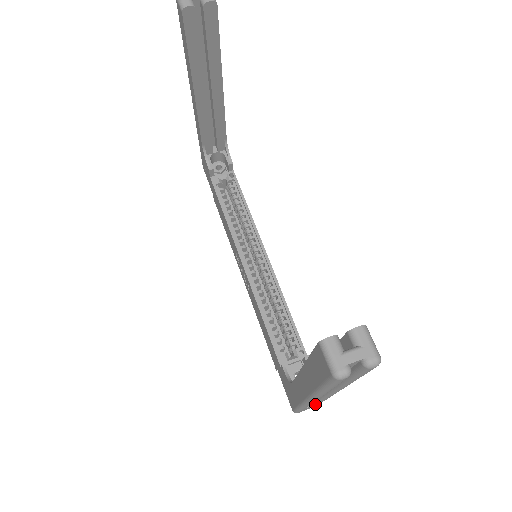
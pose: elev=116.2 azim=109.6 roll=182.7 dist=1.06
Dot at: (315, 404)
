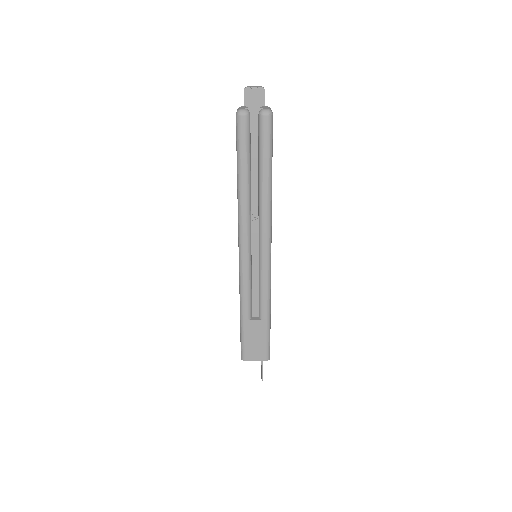
Dot at: (257, 320)
